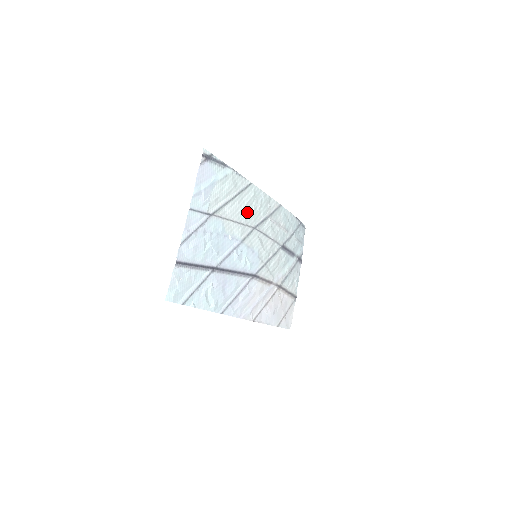
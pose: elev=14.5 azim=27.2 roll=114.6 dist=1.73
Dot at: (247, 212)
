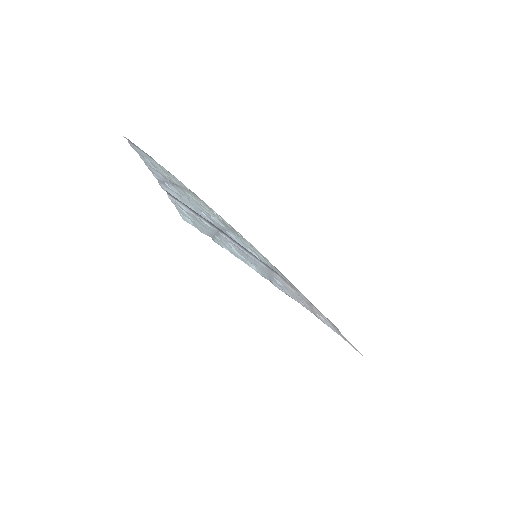
Dot at: occluded
